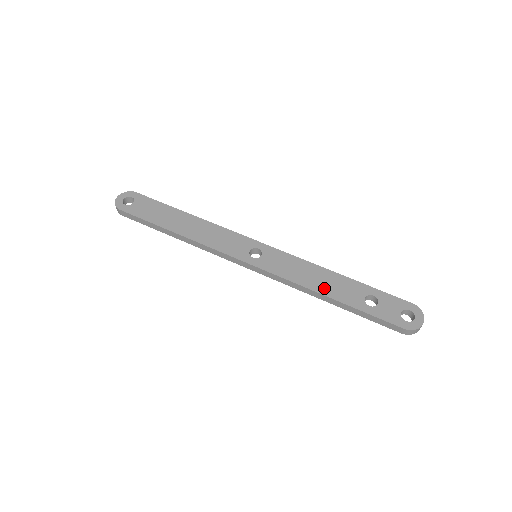
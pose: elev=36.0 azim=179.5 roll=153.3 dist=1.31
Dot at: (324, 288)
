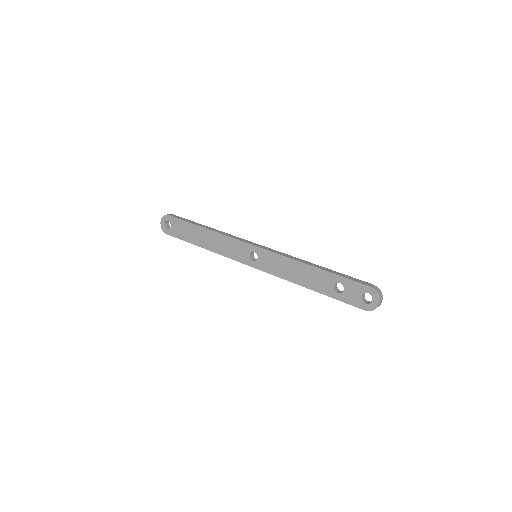
Dot at: (304, 281)
